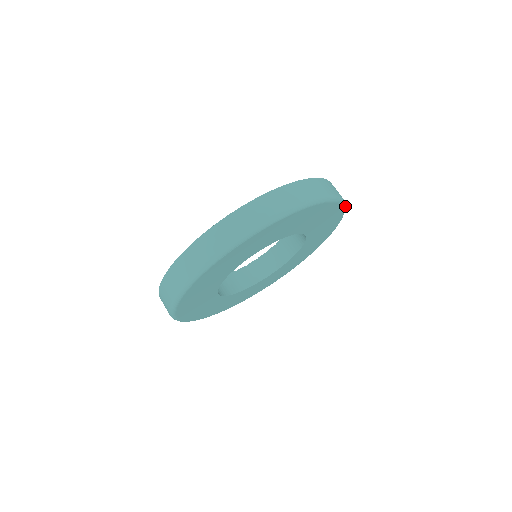
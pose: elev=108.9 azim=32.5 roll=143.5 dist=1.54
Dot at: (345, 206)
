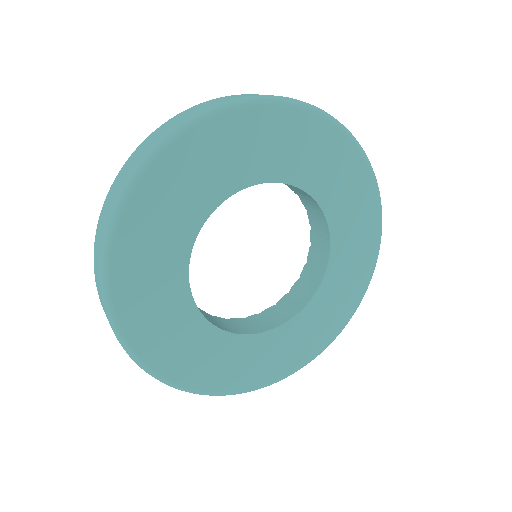
Dot at: (375, 266)
